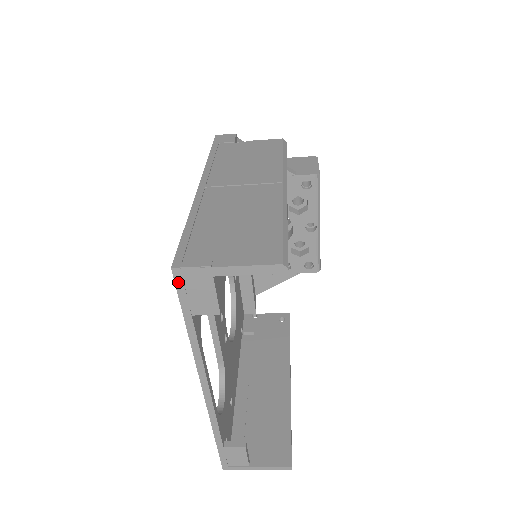
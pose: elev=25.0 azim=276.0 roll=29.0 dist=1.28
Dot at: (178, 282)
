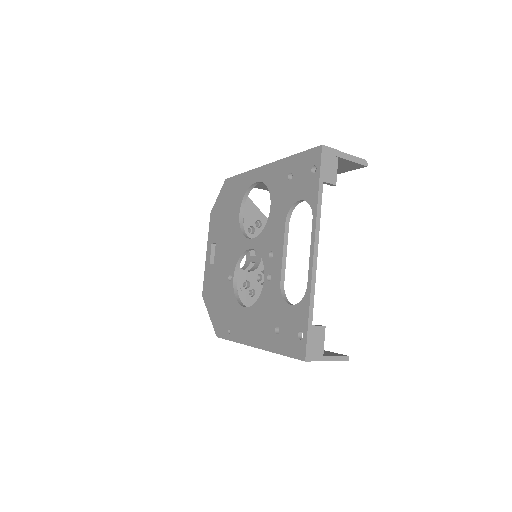
Dot at: (323, 155)
